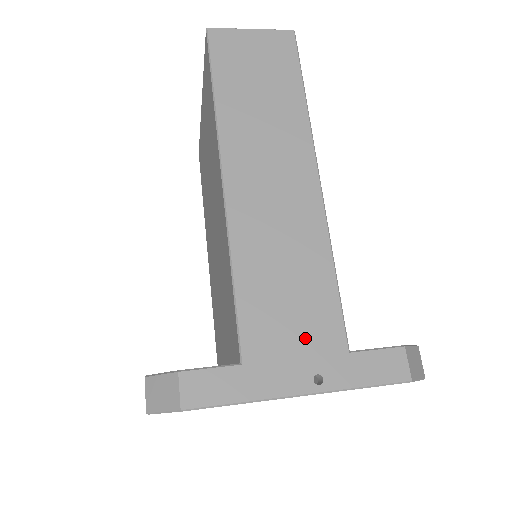
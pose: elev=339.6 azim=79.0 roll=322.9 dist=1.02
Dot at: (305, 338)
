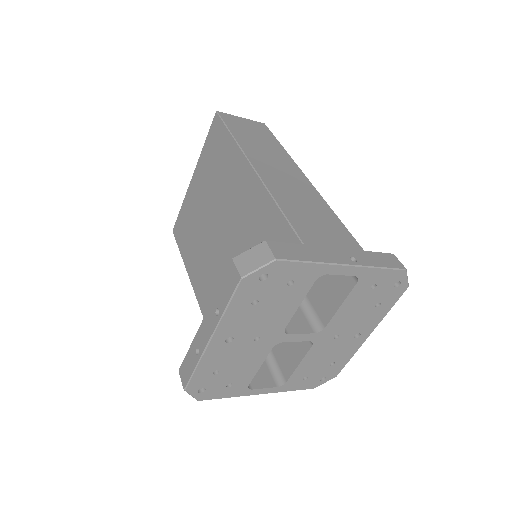
Dot at: (335, 240)
